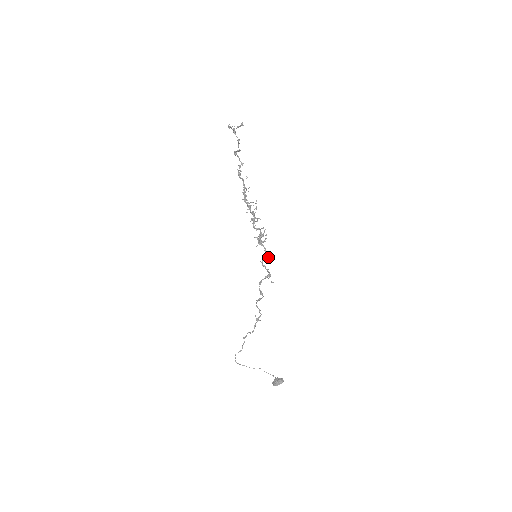
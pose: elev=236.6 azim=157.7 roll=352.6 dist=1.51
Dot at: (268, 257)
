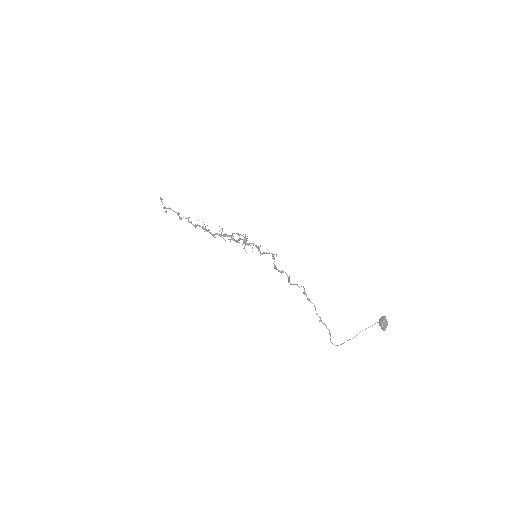
Dot at: occluded
